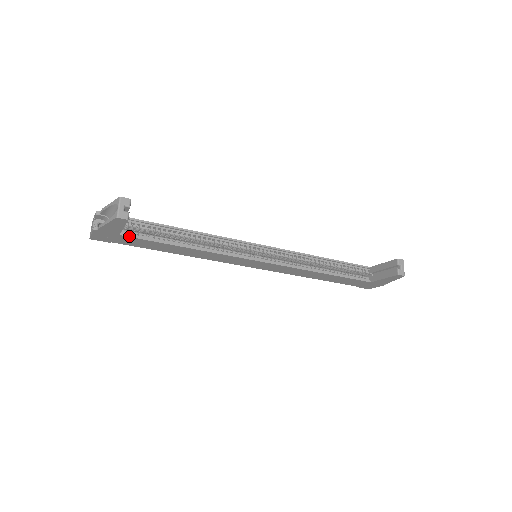
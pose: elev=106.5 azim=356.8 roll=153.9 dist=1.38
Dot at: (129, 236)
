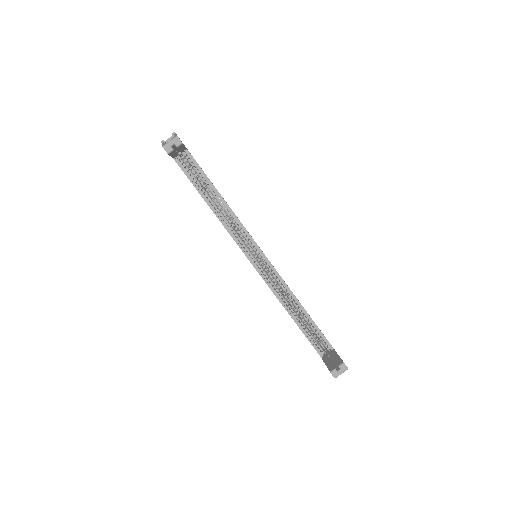
Dot at: (179, 165)
